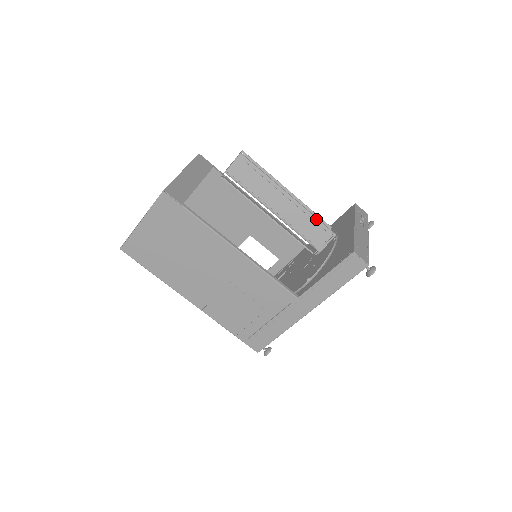
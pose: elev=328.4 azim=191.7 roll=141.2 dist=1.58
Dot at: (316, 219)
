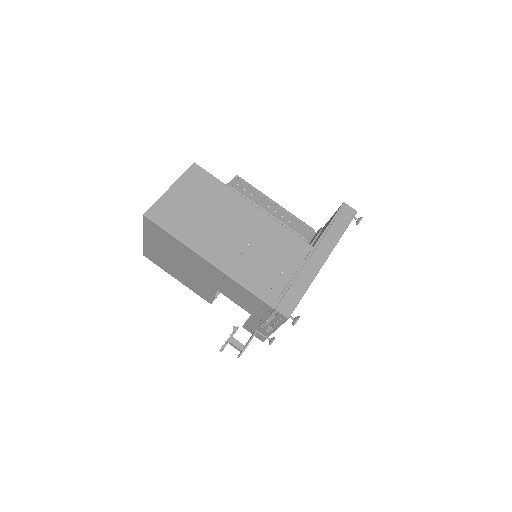
Dot at: (299, 219)
